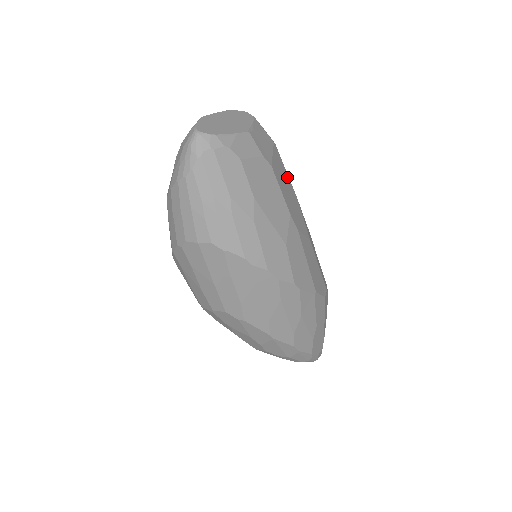
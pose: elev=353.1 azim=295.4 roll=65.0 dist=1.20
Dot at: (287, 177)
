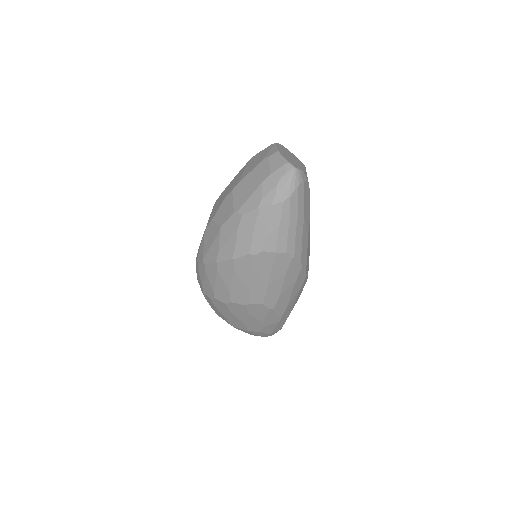
Dot at: occluded
